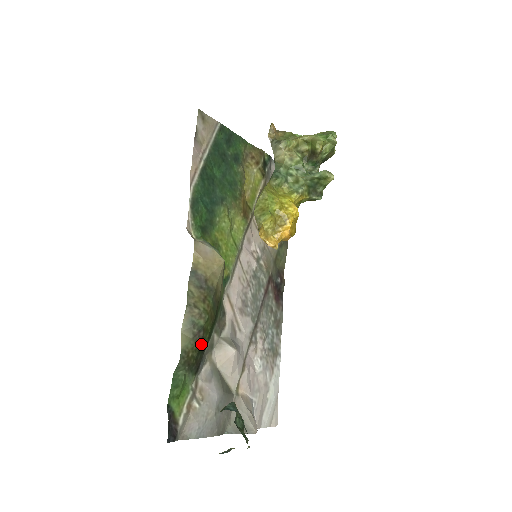
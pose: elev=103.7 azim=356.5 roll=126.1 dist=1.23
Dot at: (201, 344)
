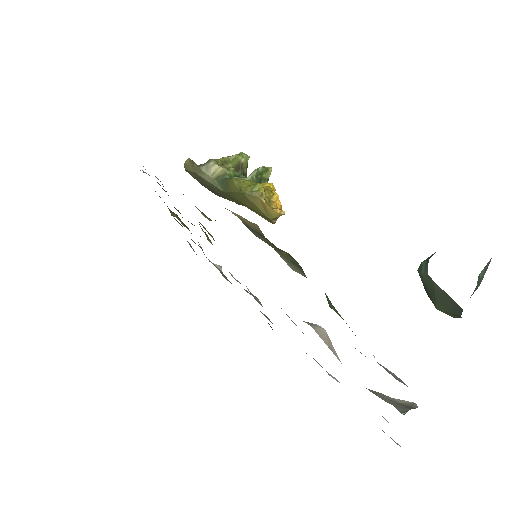
Dot at: occluded
